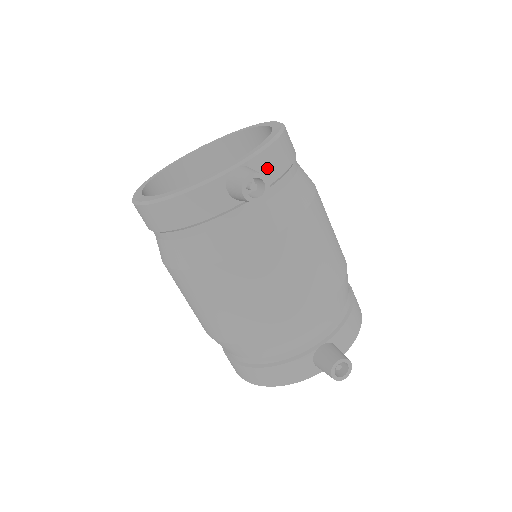
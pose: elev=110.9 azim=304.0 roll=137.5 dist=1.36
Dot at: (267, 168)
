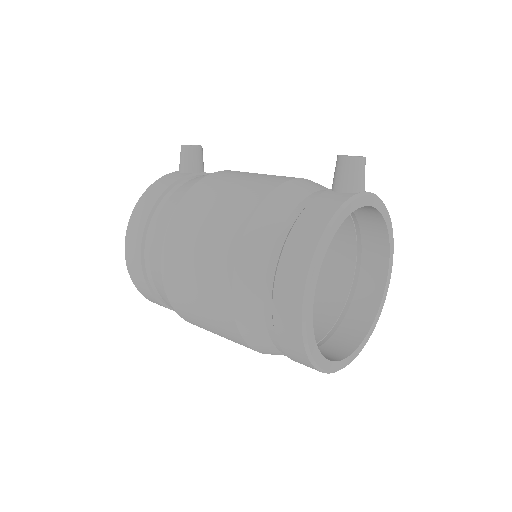
Dot at: occluded
